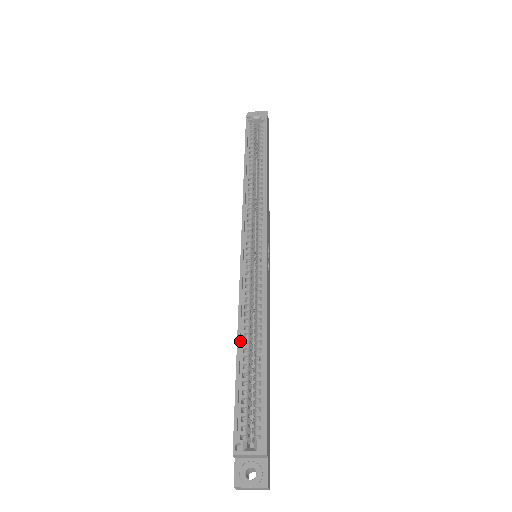
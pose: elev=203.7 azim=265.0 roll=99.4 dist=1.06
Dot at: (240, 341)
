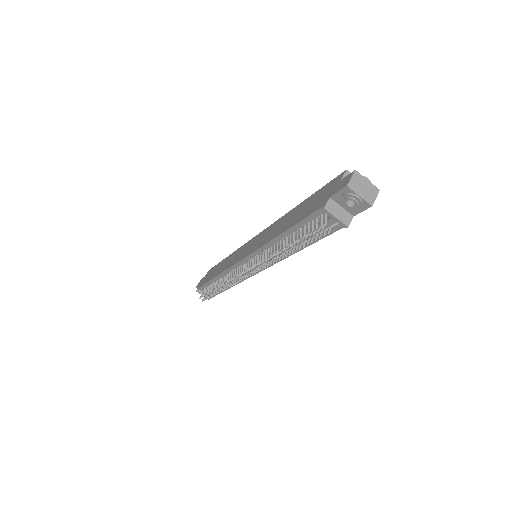
Dot at: occluded
